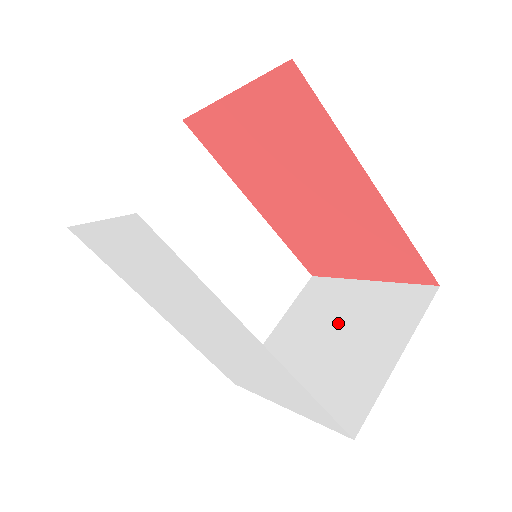
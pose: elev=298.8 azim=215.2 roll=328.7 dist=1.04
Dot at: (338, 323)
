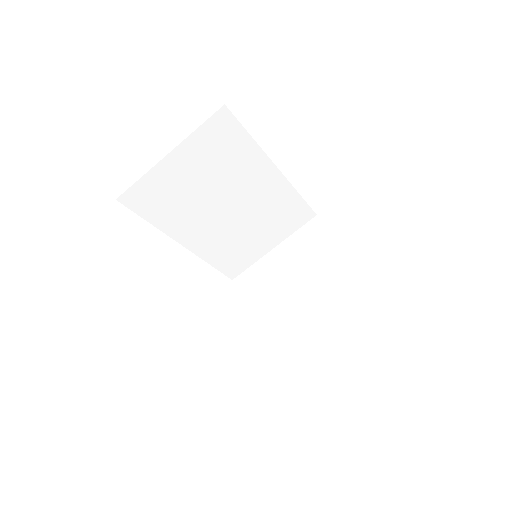
Dot at: (312, 283)
